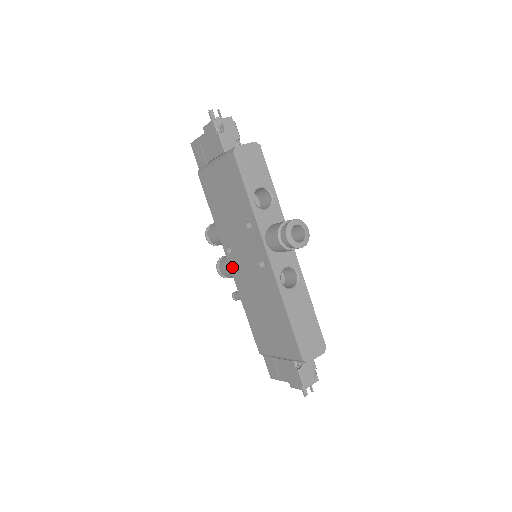
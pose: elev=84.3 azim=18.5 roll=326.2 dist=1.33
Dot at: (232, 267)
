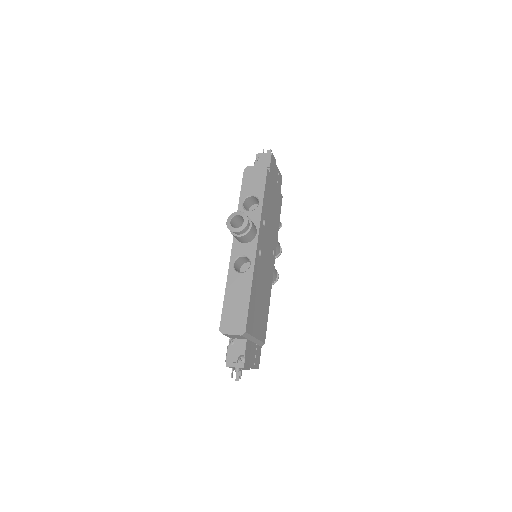
Dot at: occluded
